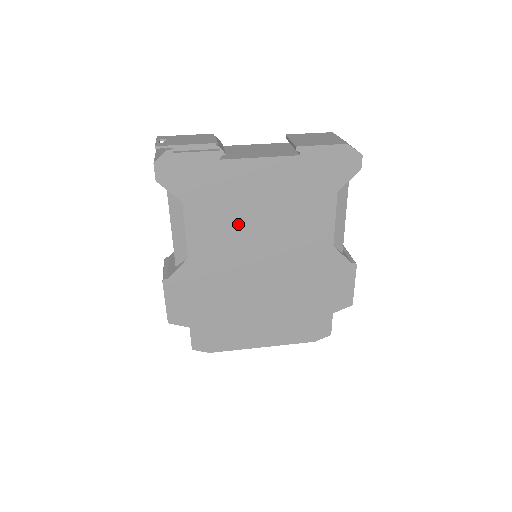
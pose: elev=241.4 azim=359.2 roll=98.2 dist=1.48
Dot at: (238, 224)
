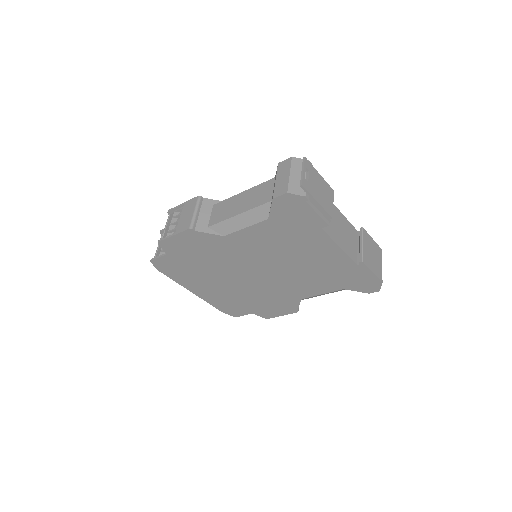
Dot at: (277, 253)
